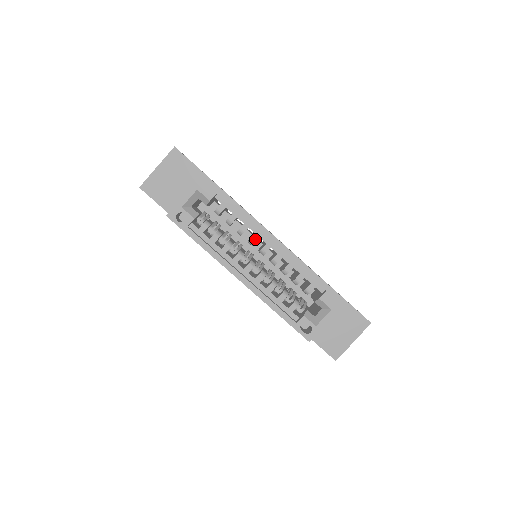
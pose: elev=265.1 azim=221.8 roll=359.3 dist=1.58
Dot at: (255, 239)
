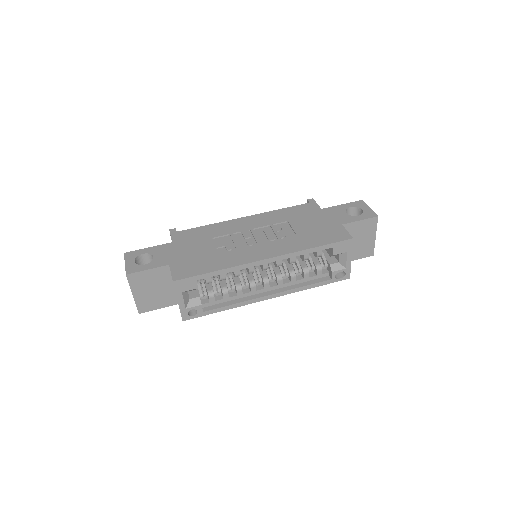
Dot at: (252, 270)
